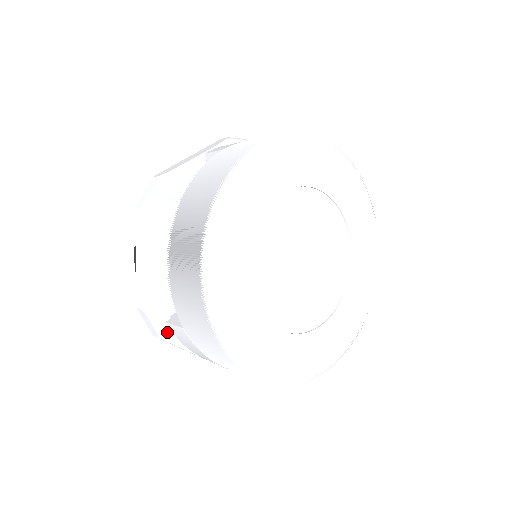
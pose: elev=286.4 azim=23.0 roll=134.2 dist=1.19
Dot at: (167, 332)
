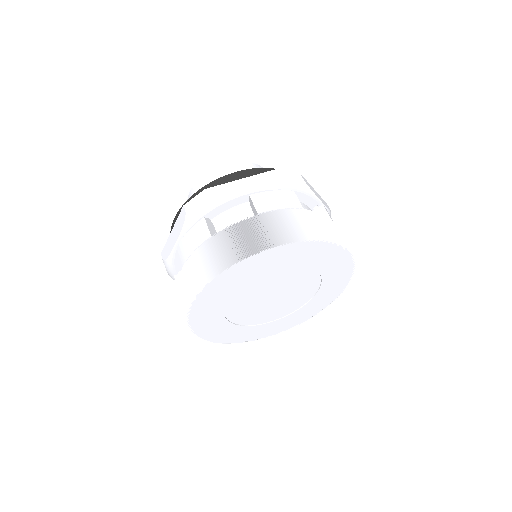
Dot at: occluded
